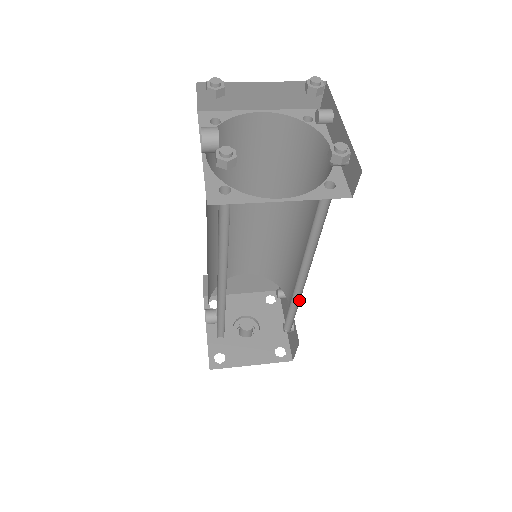
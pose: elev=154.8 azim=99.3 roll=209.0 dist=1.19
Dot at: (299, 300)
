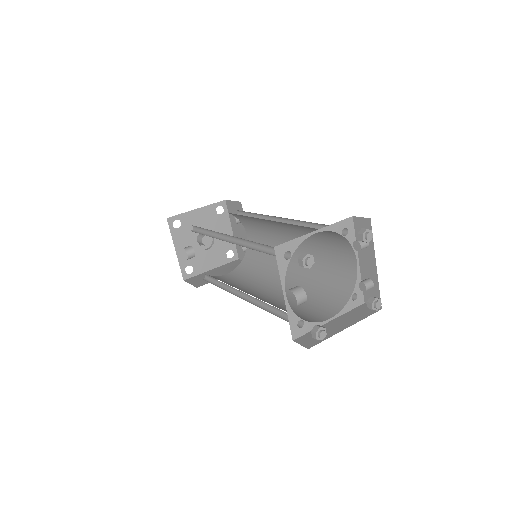
Dot at: occluded
